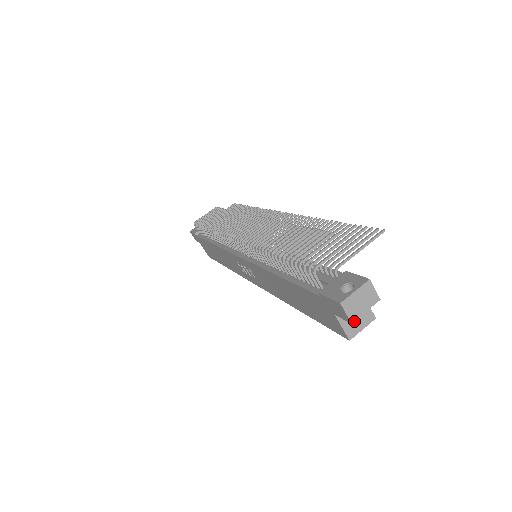
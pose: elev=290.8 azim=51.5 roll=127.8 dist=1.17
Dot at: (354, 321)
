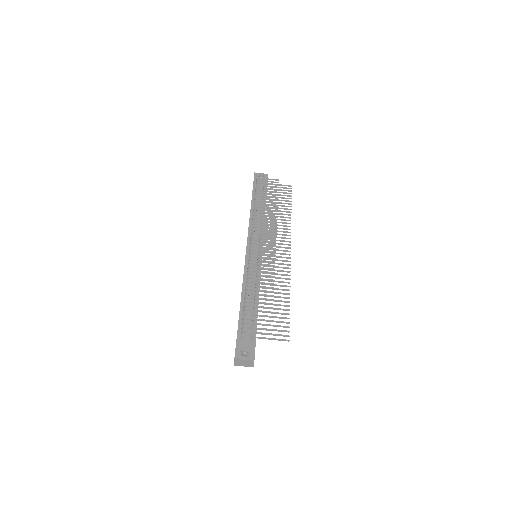
Dot at: (236, 365)
